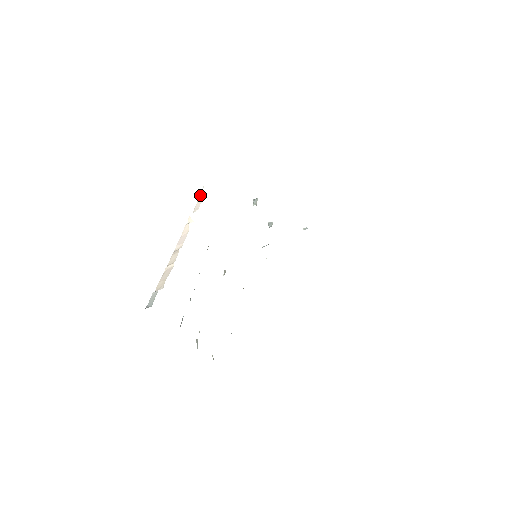
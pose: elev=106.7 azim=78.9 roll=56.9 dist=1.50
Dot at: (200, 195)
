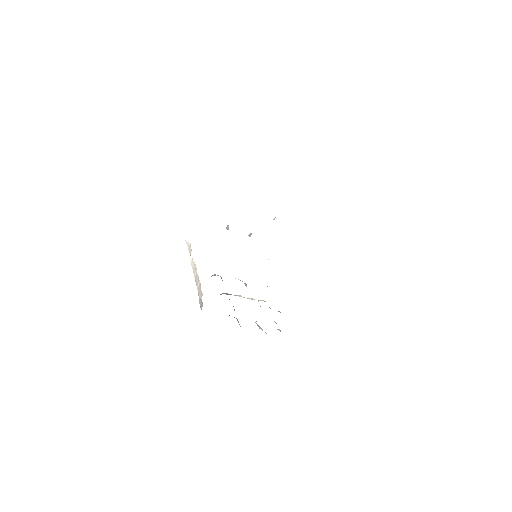
Dot at: (187, 245)
